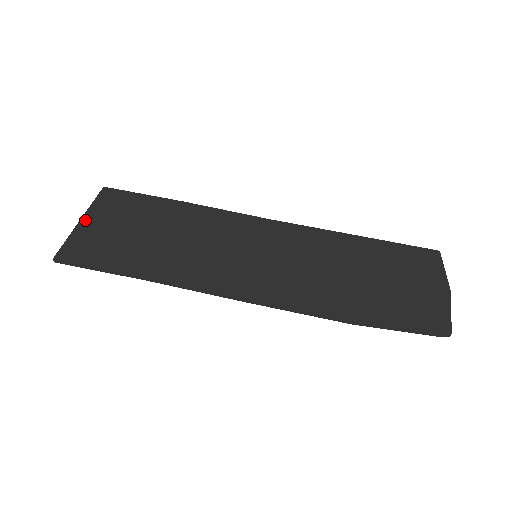
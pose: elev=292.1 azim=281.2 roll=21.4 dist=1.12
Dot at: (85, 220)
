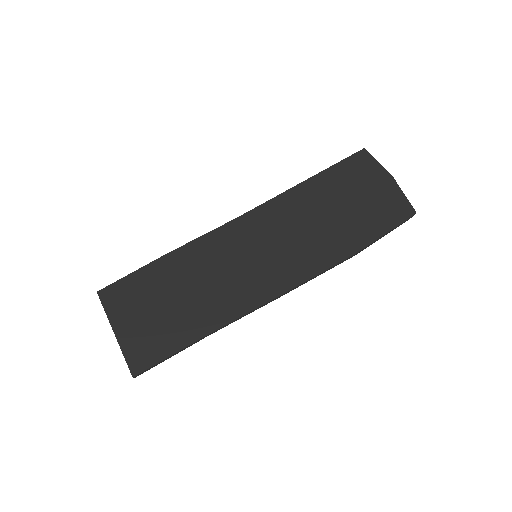
Dot at: (117, 330)
